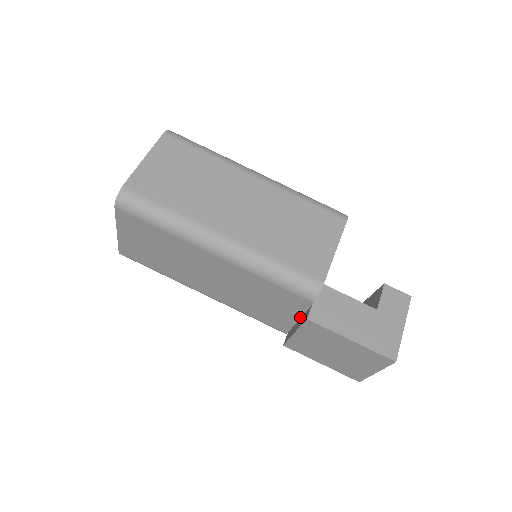
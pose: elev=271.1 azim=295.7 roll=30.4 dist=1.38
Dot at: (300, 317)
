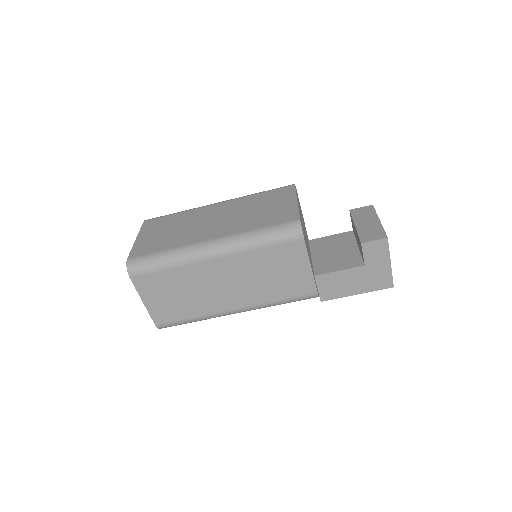
Dot at: occluded
